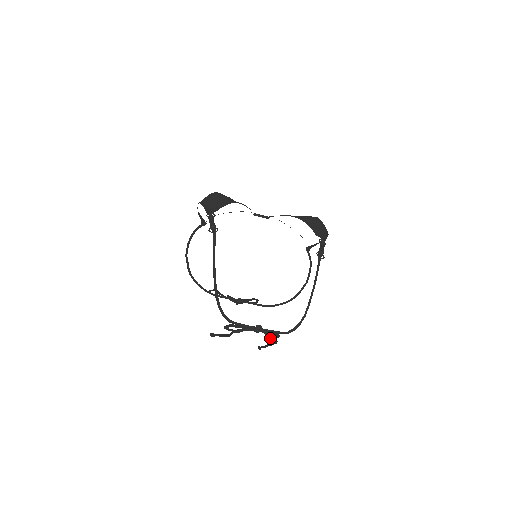
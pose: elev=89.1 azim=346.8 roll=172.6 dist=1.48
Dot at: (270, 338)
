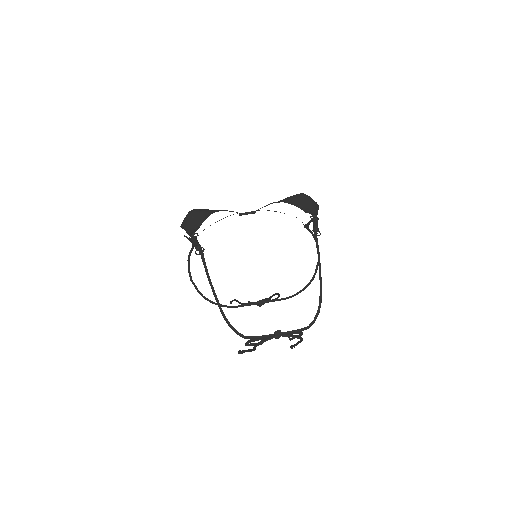
Dot at: occluded
